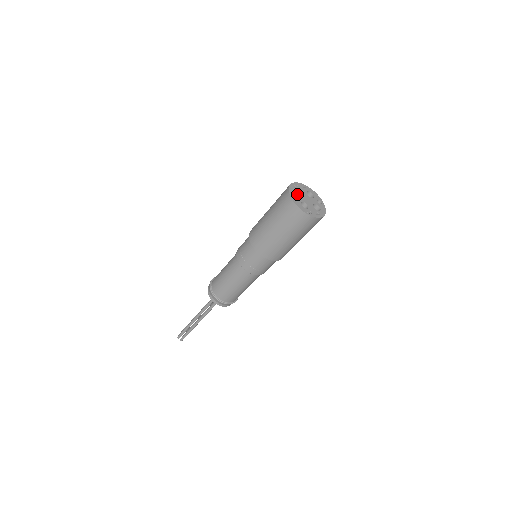
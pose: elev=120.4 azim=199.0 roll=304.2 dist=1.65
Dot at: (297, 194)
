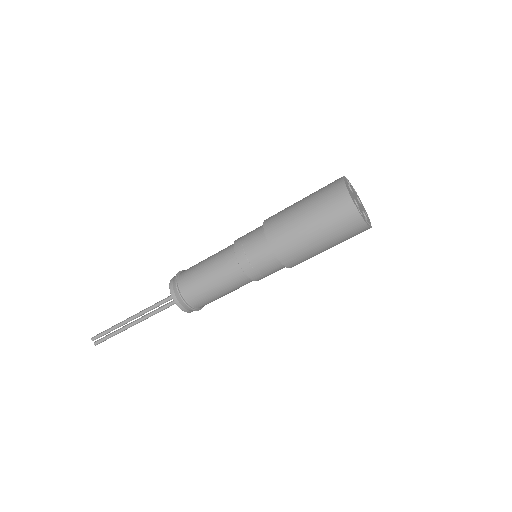
Dot at: occluded
